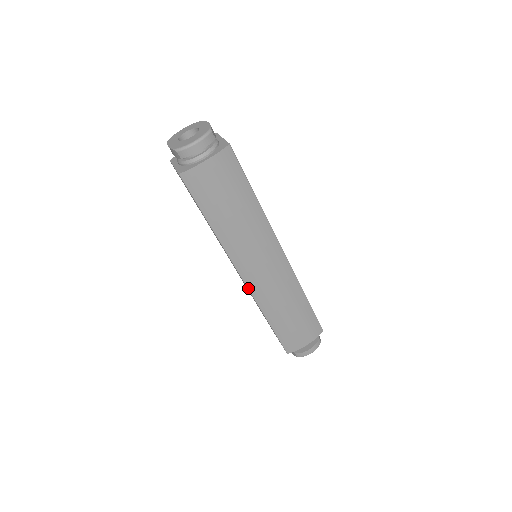
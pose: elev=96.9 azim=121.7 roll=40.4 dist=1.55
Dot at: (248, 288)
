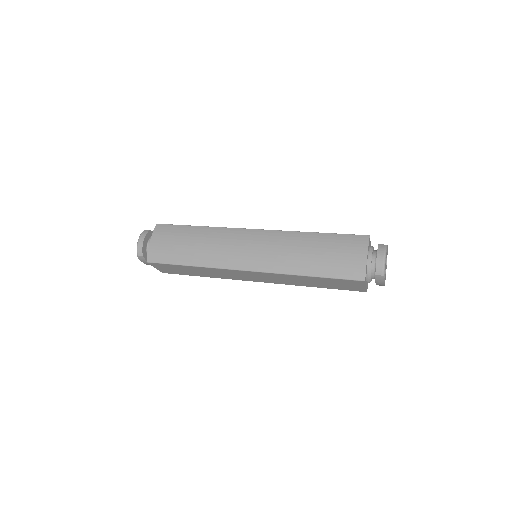
Dot at: (259, 272)
